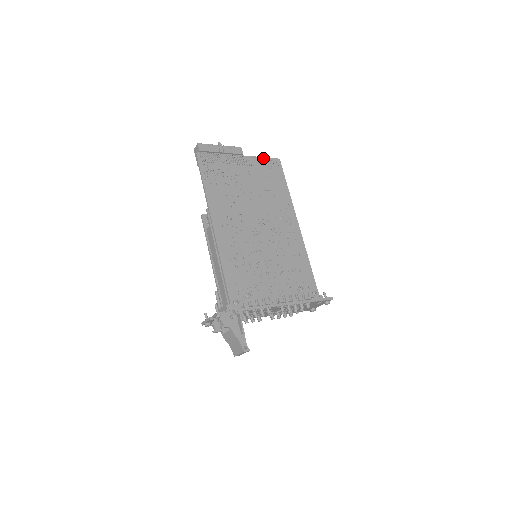
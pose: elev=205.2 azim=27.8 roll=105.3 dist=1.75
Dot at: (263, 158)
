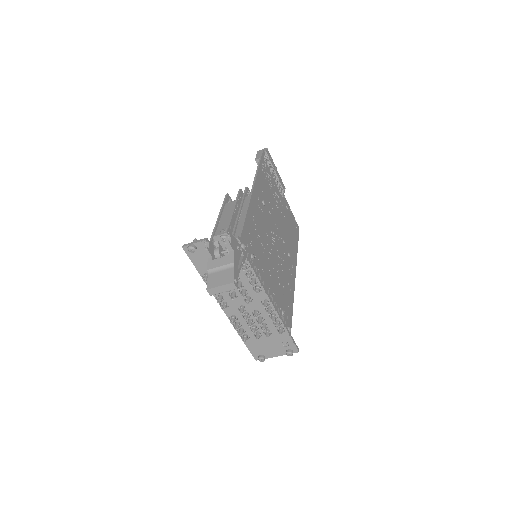
Dot at: (292, 213)
